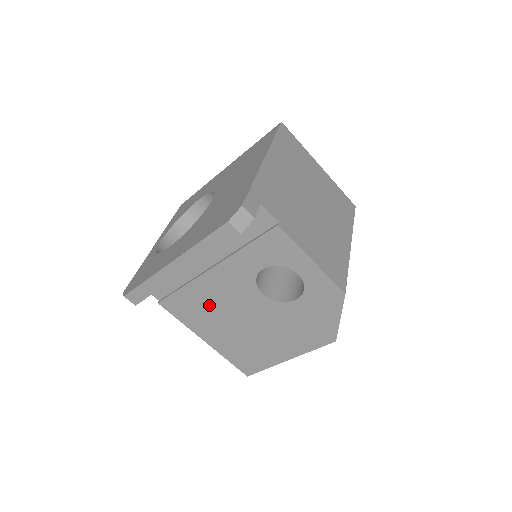
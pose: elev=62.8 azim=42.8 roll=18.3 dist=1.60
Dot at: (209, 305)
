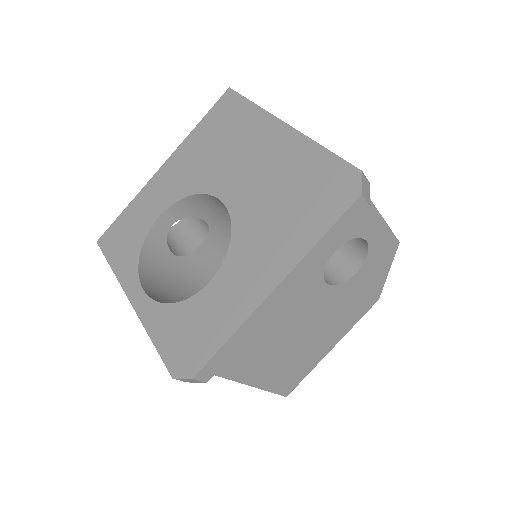
Dot at: (264, 332)
